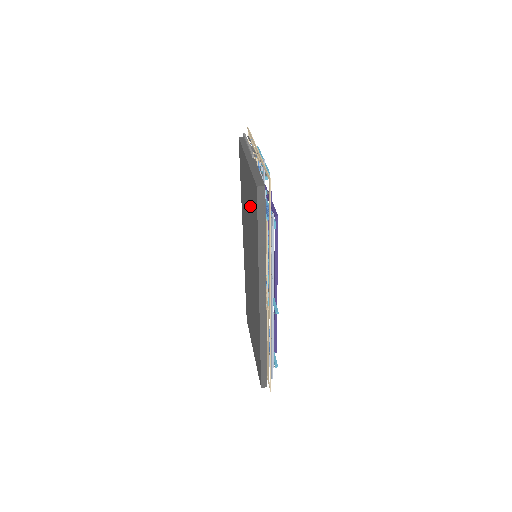
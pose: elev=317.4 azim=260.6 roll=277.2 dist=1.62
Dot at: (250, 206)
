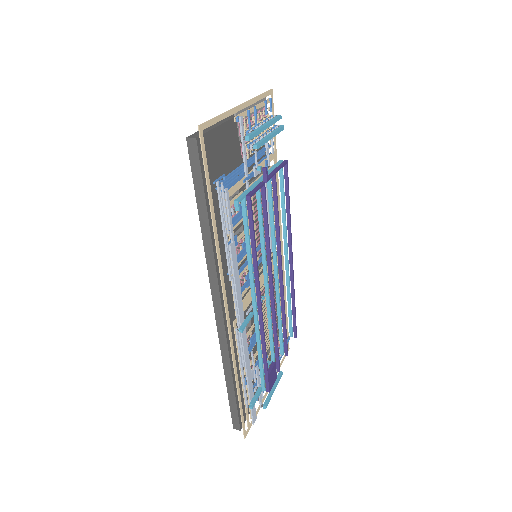
Dot at: occluded
